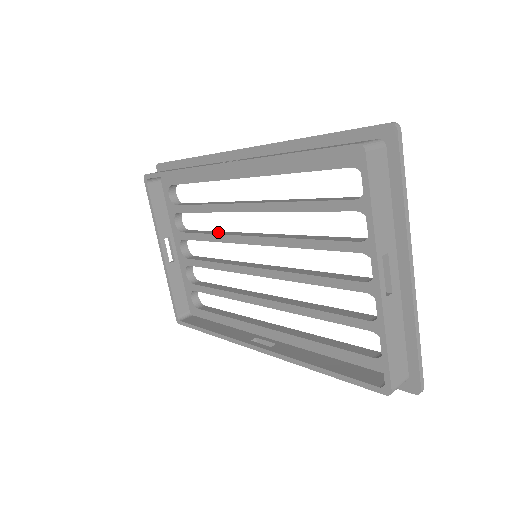
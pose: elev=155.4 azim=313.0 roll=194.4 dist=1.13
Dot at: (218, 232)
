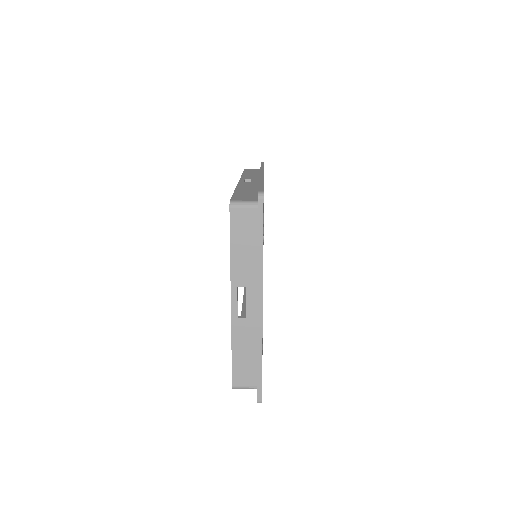
Dot at: occluded
